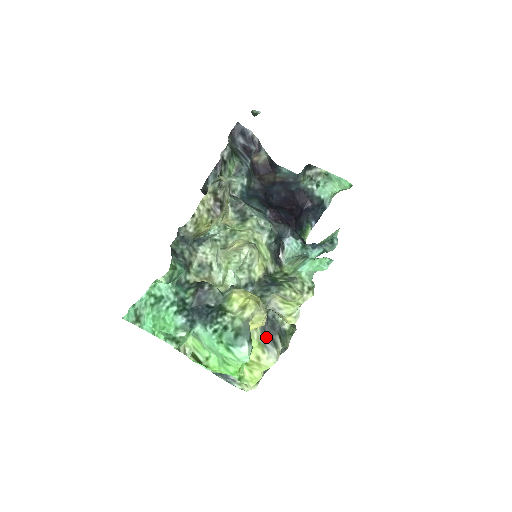
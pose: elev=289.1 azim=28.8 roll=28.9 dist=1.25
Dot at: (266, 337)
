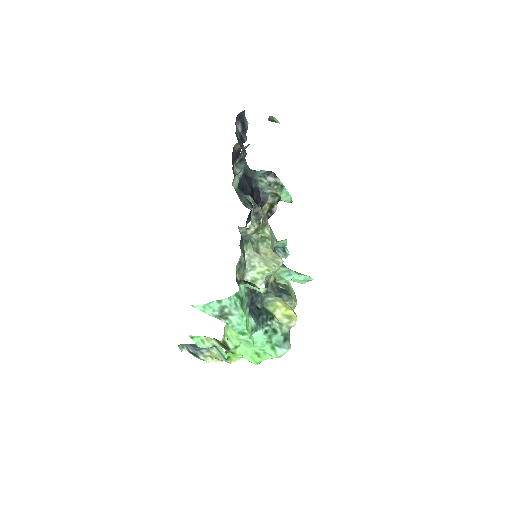
Dot at: occluded
